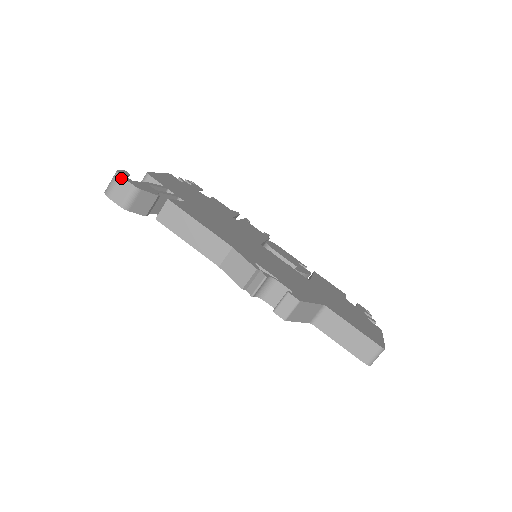
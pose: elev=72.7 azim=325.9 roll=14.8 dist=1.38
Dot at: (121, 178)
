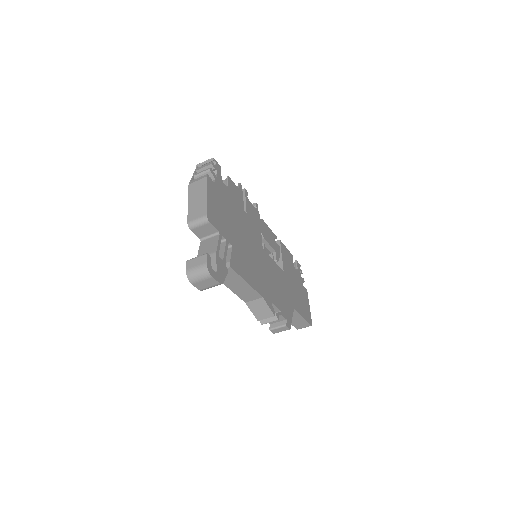
Dot at: (211, 278)
